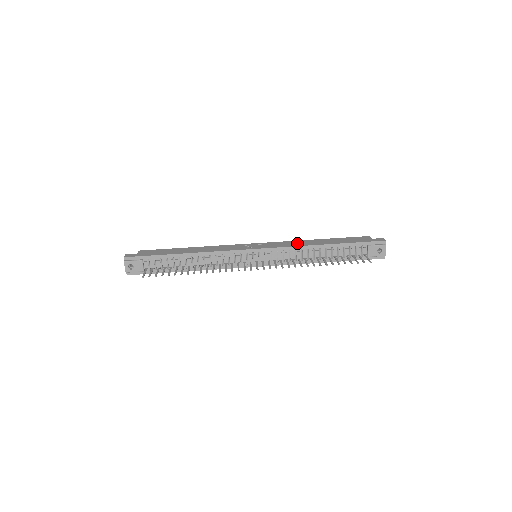
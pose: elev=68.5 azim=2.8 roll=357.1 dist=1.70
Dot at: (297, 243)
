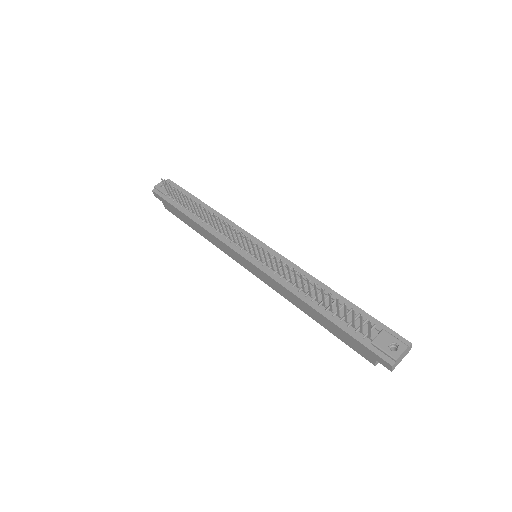
Dot at: occluded
